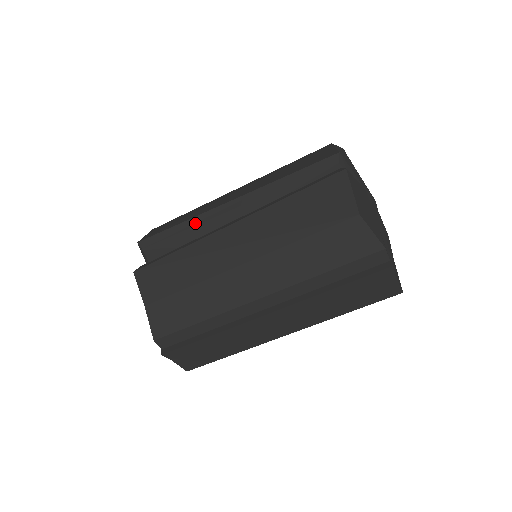
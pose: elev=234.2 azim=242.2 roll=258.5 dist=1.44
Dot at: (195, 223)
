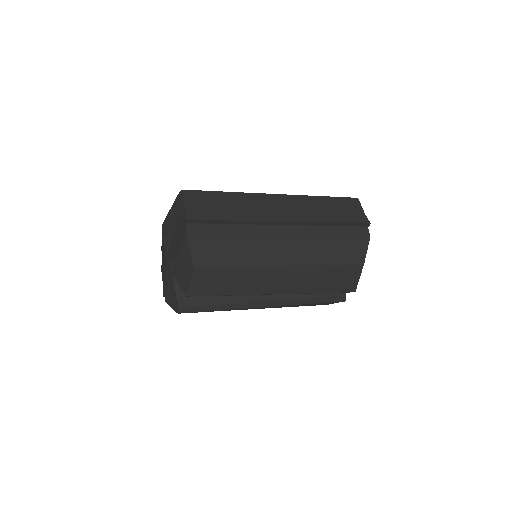
Dot at: occluded
